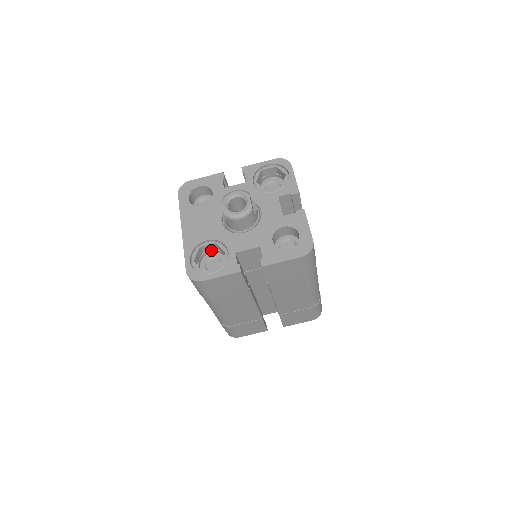
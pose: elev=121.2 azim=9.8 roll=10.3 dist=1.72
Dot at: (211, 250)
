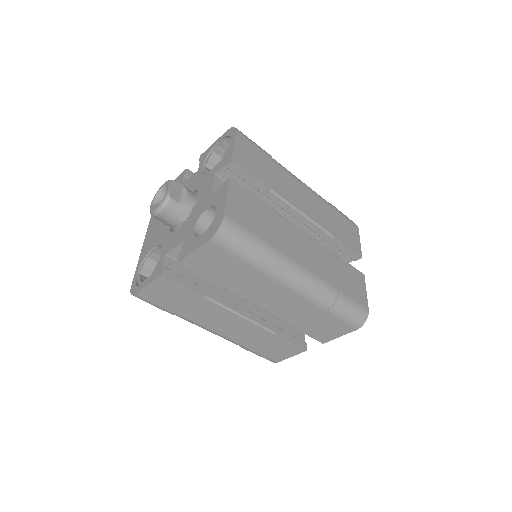
Dot at: occluded
